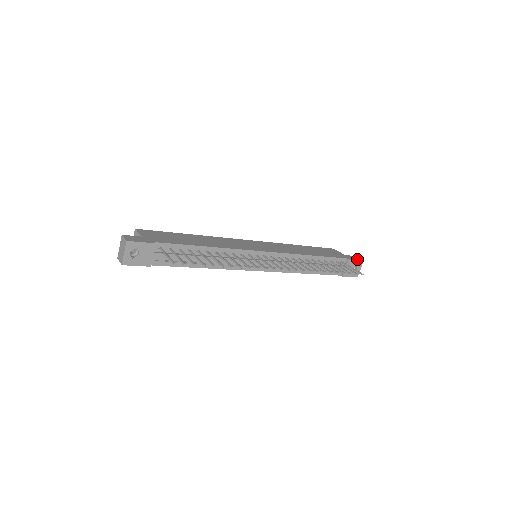
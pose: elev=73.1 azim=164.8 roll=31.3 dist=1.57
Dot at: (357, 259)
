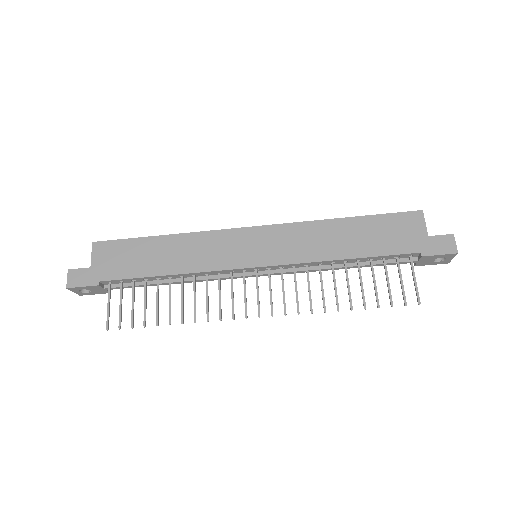
Dot at: (445, 250)
